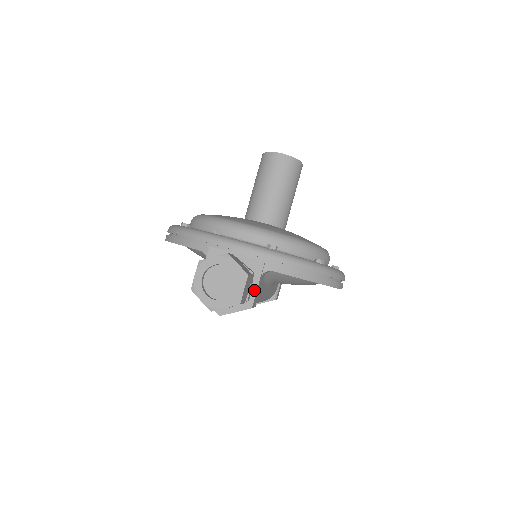
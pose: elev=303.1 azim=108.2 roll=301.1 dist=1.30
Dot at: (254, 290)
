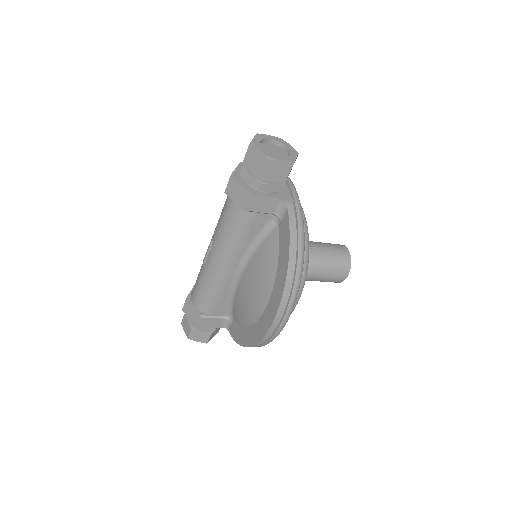
Dot at: (267, 195)
